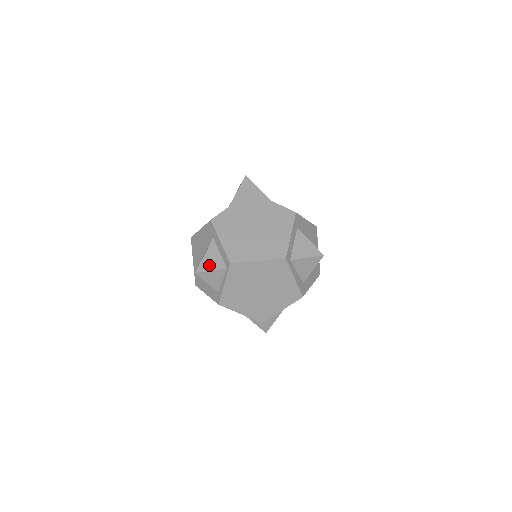
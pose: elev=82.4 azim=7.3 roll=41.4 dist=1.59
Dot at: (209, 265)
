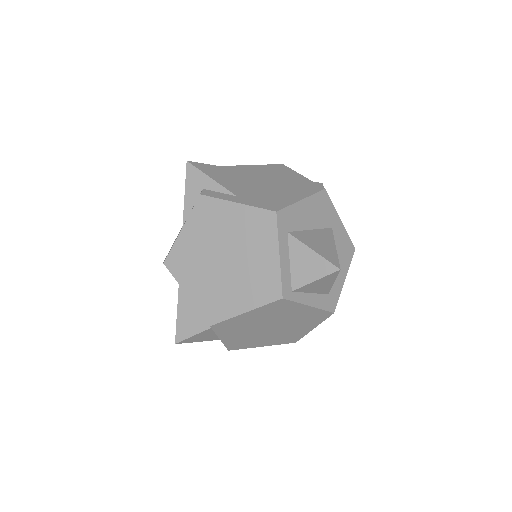
Dot at: (187, 328)
